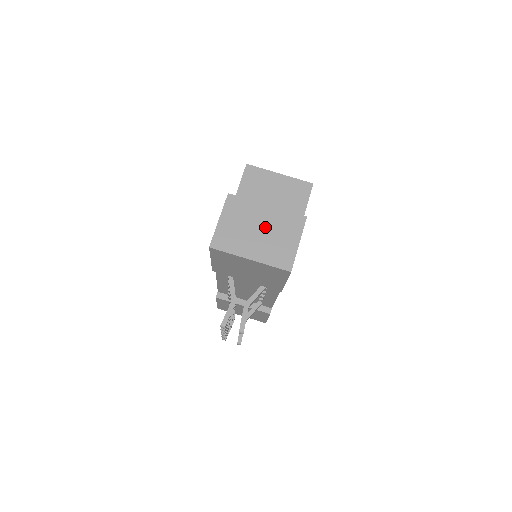
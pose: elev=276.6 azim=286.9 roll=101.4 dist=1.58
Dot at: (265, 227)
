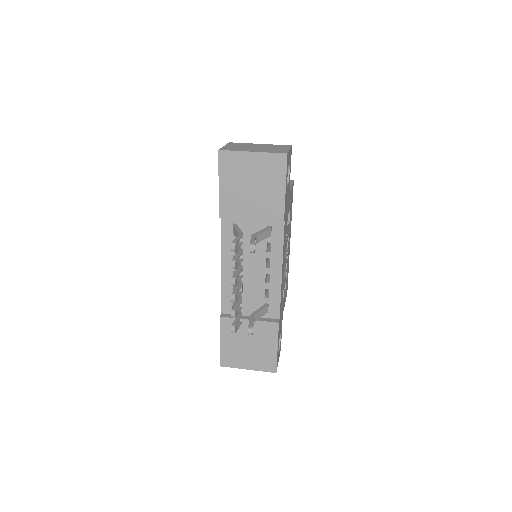
Dot at: (261, 147)
